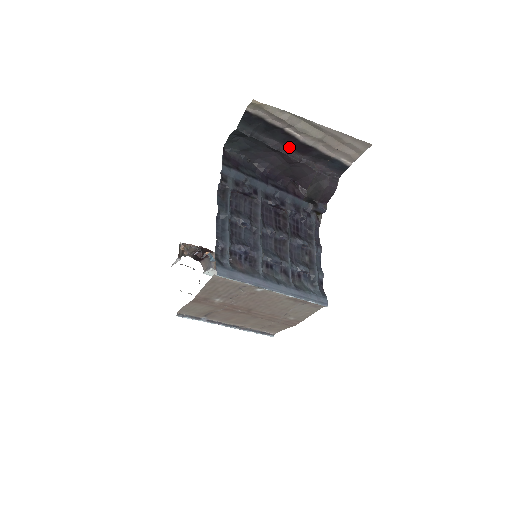
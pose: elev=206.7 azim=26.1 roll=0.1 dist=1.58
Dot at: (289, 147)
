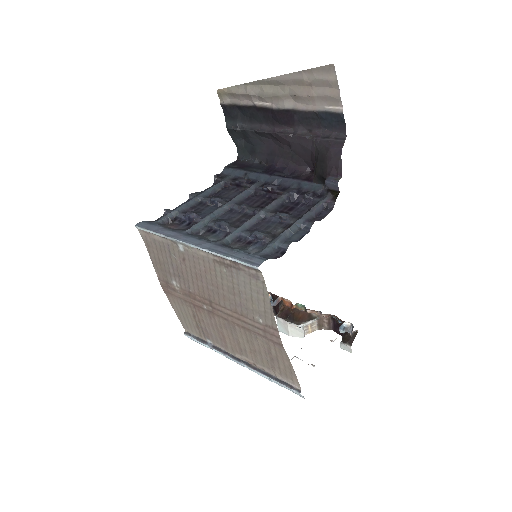
Dot at: (274, 124)
